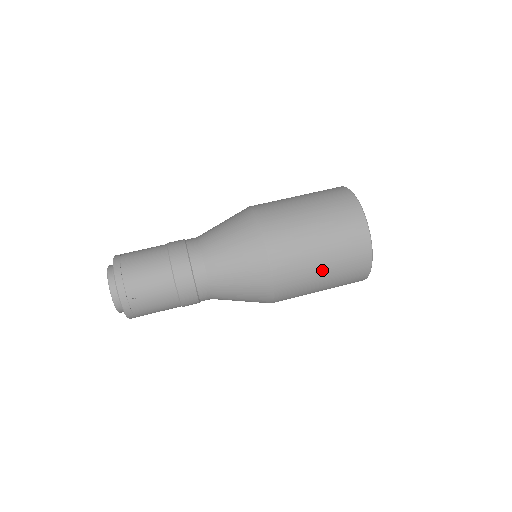
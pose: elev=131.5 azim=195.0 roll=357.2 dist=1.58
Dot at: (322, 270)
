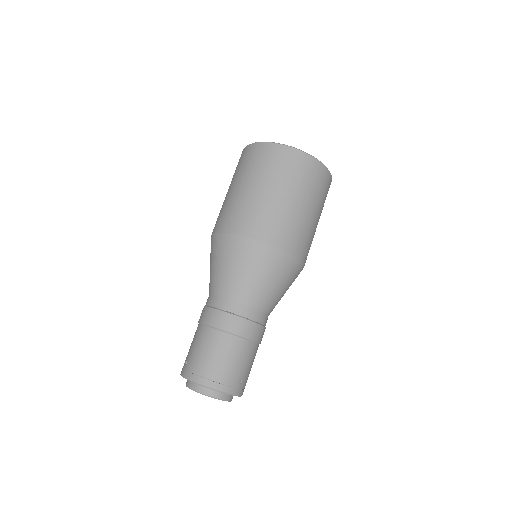
Dot at: (316, 219)
